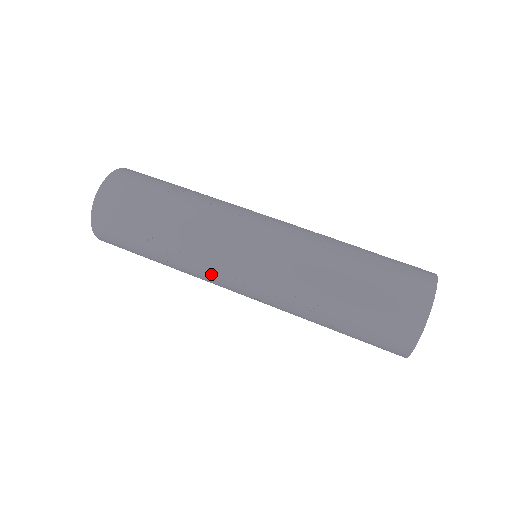
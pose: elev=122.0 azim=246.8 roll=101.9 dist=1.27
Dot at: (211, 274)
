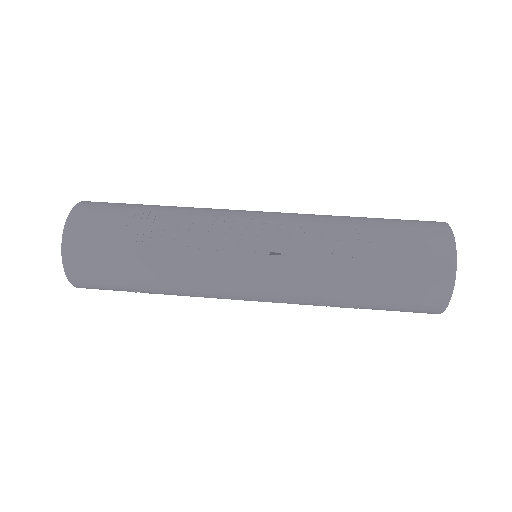
Dot at: (220, 231)
